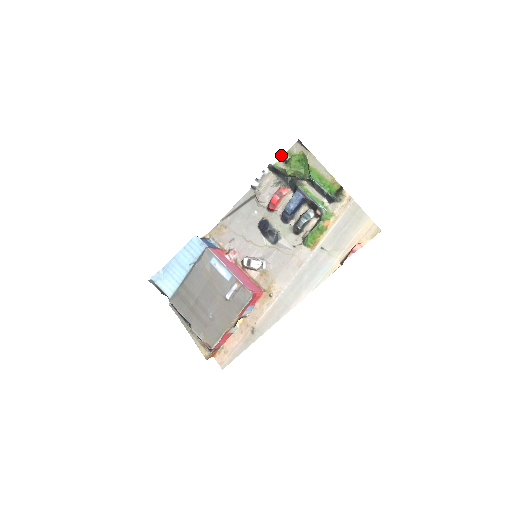
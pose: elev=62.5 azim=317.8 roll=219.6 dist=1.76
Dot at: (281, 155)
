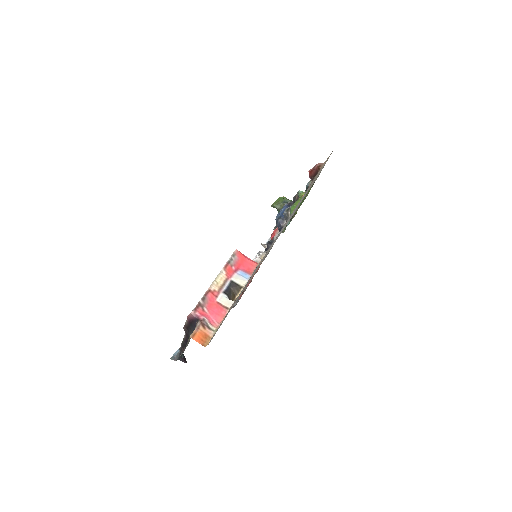
Dot at: occluded
